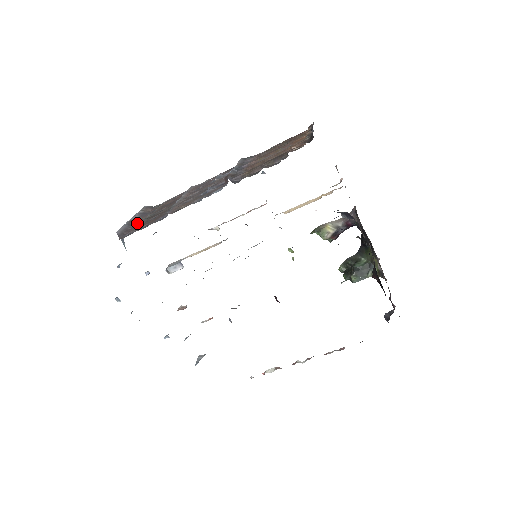
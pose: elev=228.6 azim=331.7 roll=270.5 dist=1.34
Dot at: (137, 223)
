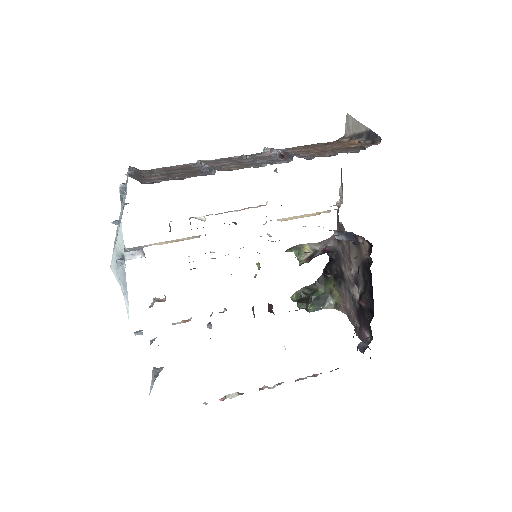
Dot at: (146, 176)
